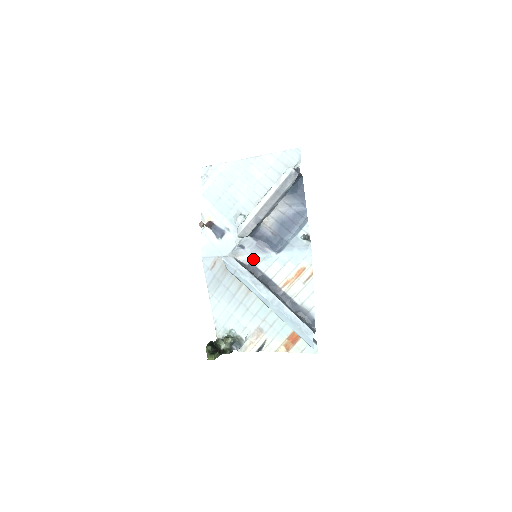
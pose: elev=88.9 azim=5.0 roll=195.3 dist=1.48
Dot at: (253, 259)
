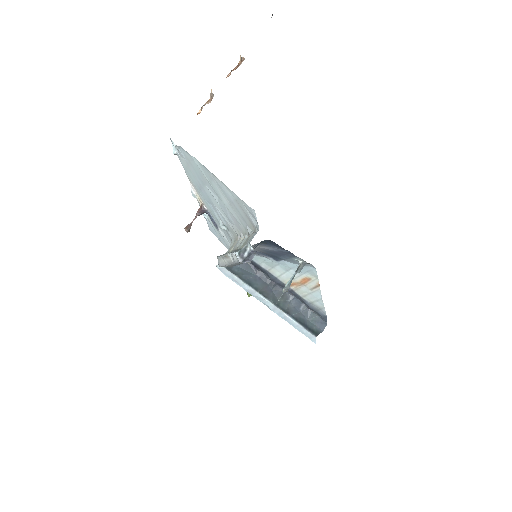
Dot at: (254, 258)
